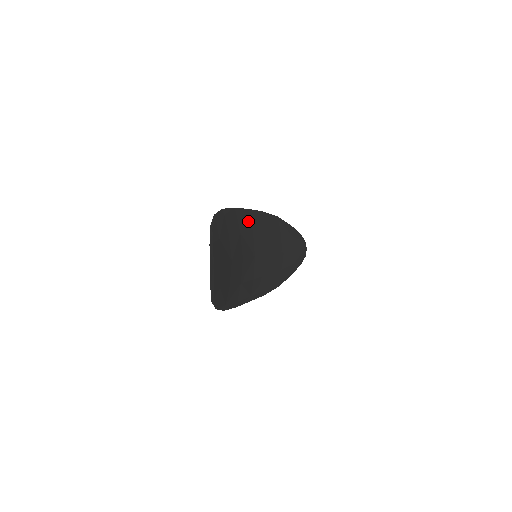
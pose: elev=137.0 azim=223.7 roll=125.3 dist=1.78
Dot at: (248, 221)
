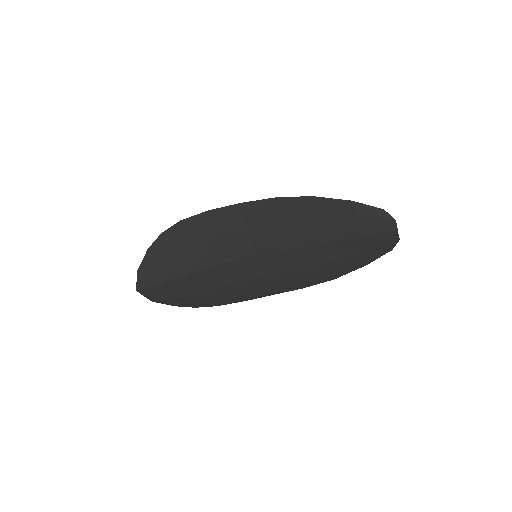
Dot at: (237, 219)
